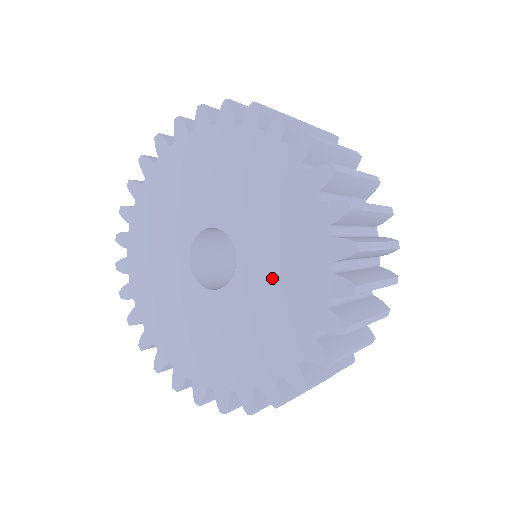
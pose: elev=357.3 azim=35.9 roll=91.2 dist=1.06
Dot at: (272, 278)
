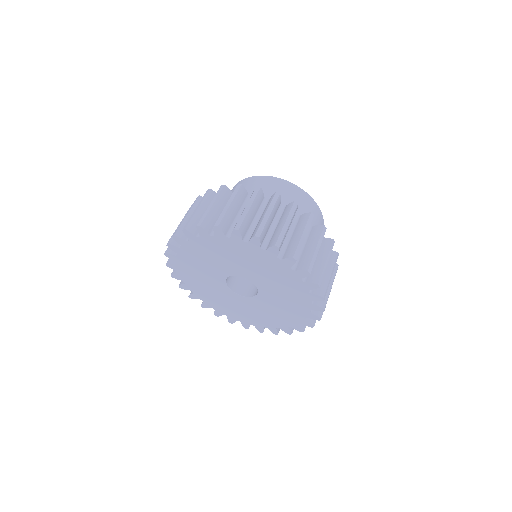
Dot at: (278, 288)
